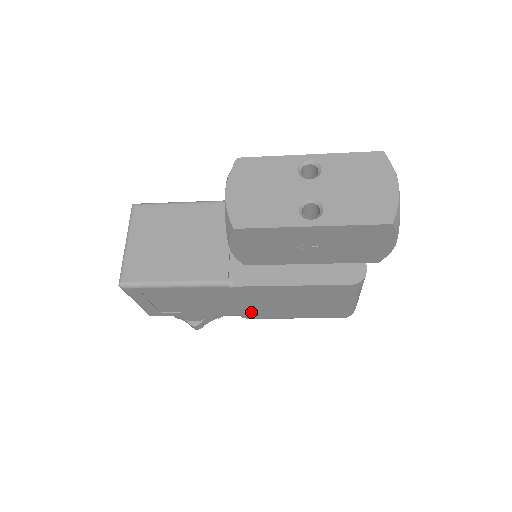
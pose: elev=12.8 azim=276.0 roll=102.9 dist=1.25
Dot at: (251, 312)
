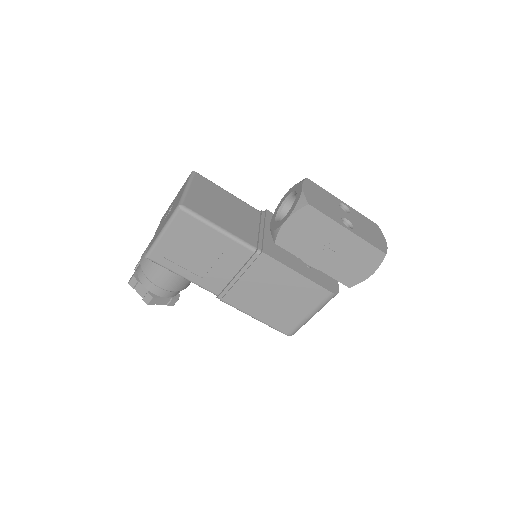
Dot at: (235, 292)
